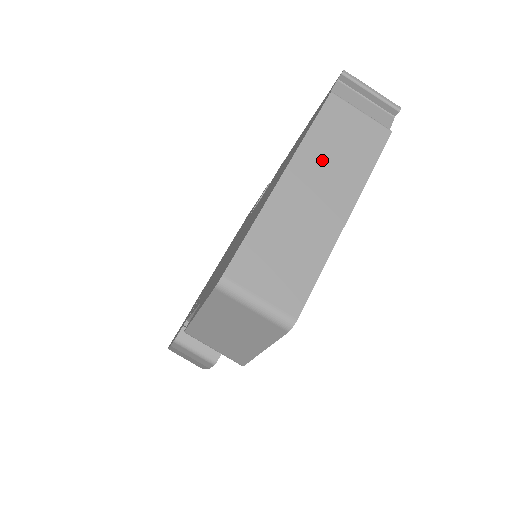
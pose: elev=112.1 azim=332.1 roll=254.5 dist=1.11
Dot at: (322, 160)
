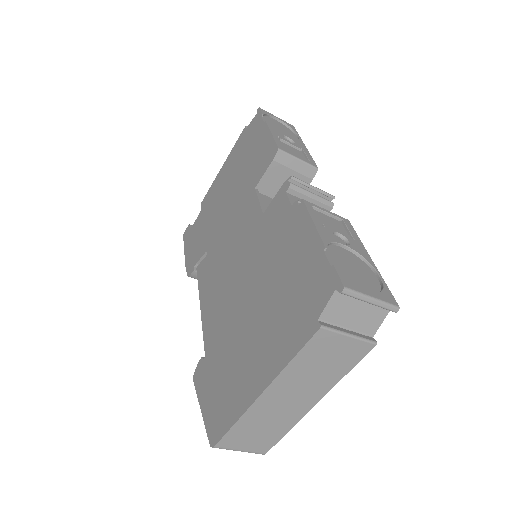
Dot at: (300, 378)
